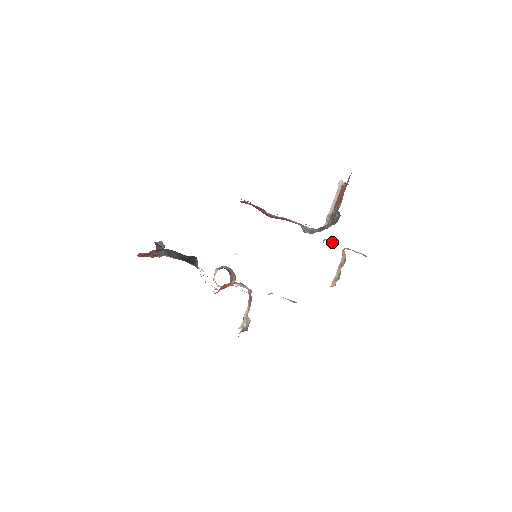
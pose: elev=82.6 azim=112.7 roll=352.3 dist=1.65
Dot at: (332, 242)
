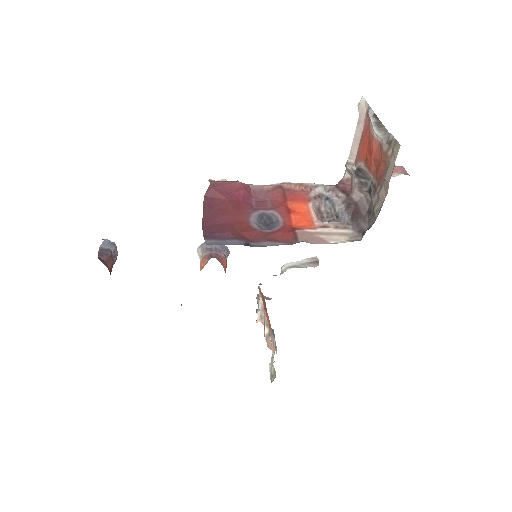
Dot at: occluded
